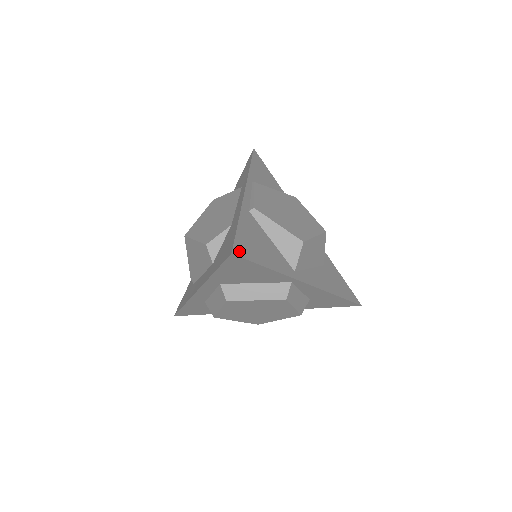
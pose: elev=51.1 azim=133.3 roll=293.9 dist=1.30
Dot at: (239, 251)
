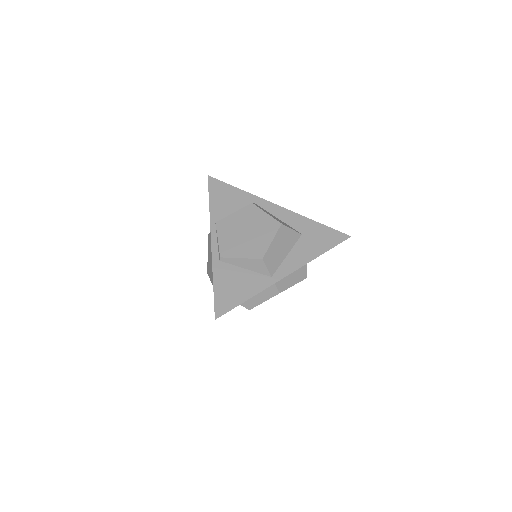
Dot at: (220, 311)
